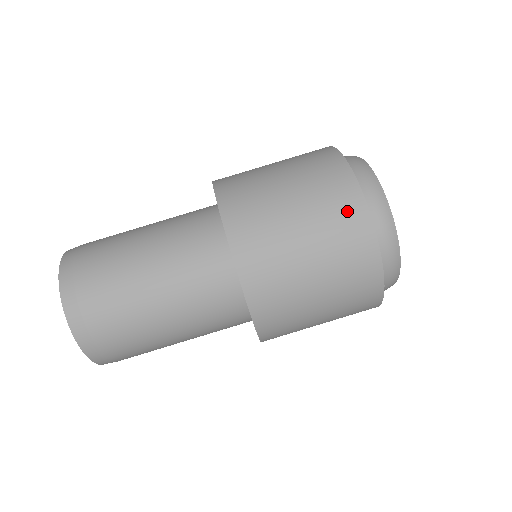
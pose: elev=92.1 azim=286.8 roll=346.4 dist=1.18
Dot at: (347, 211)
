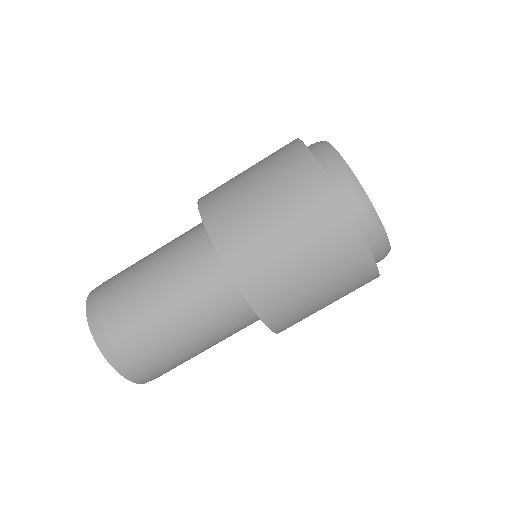
Dot at: (355, 265)
